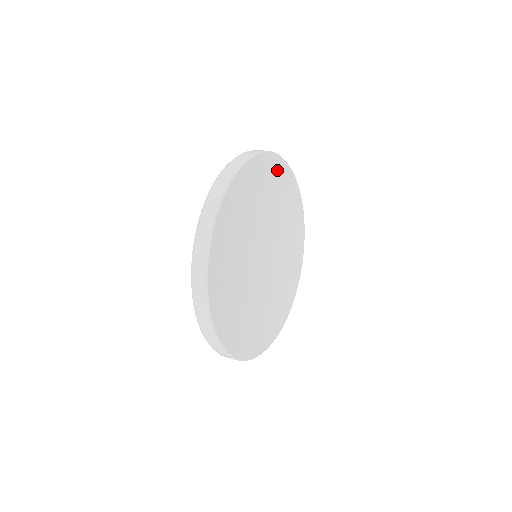
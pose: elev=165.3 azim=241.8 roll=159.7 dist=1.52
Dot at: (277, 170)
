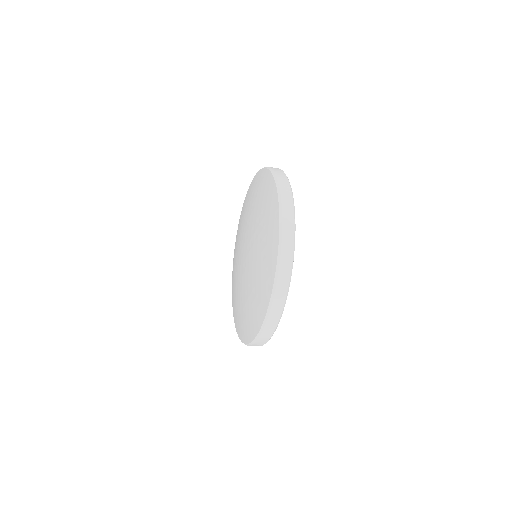
Dot at: occluded
